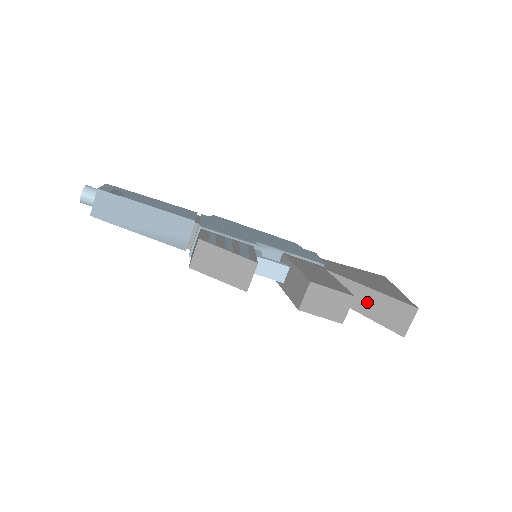
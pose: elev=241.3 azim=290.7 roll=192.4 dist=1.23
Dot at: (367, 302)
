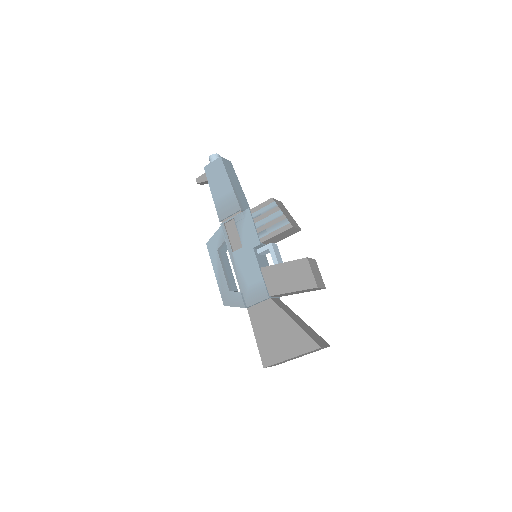
Dot at: (302, 323)
